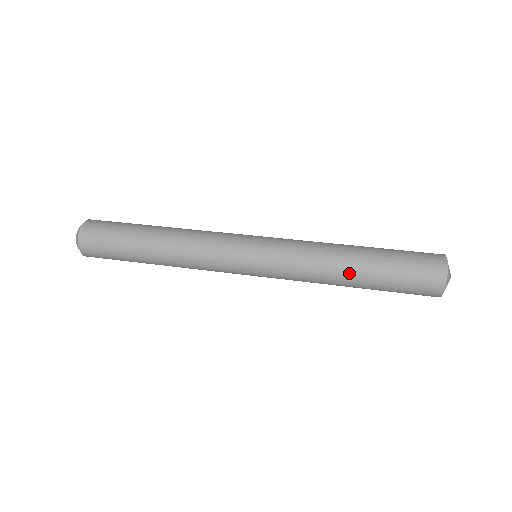
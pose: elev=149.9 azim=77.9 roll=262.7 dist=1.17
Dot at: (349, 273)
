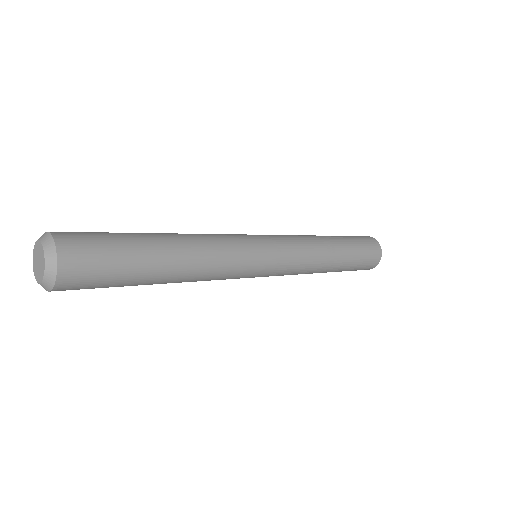
Dot at: (332, 266)
